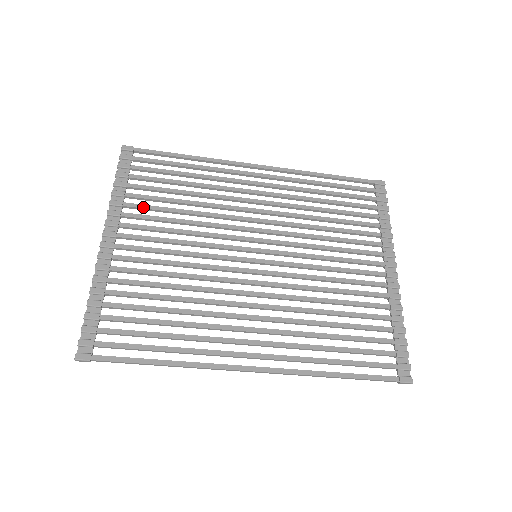
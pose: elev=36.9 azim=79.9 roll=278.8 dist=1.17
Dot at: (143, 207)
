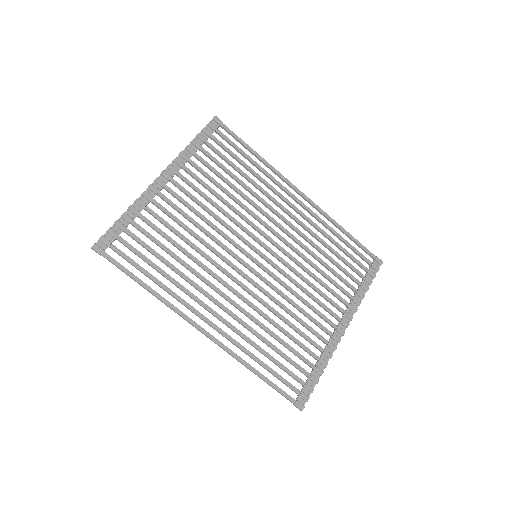
Dot at: (201, 171)
